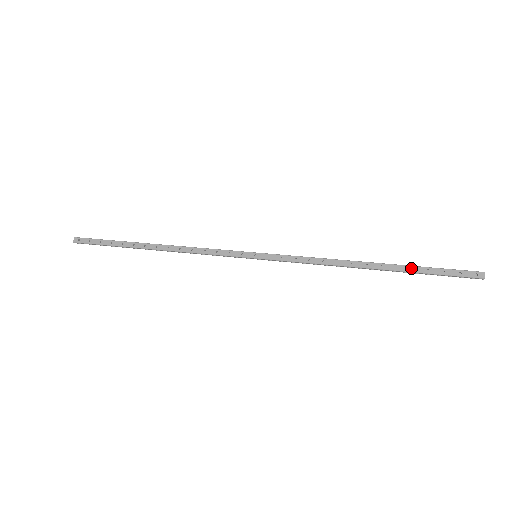
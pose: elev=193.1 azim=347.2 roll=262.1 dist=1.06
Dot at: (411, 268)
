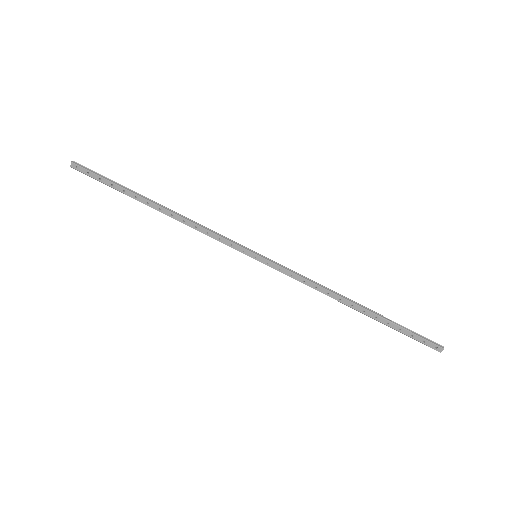
Dot at: (388, 321)
